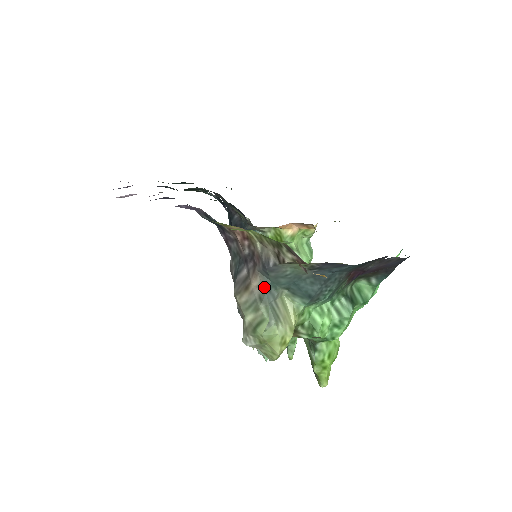
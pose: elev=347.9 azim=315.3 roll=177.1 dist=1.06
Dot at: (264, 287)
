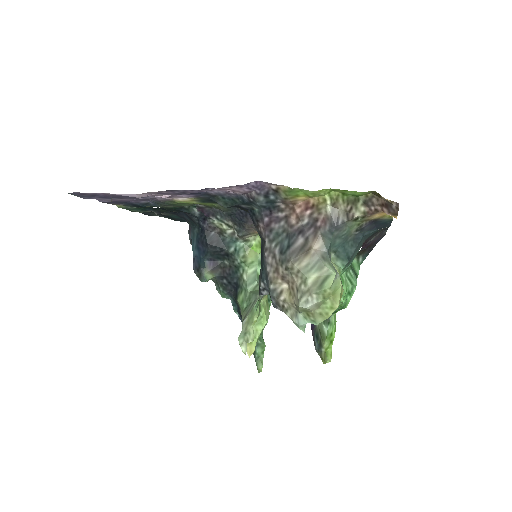
Dot at: (326, 247)
